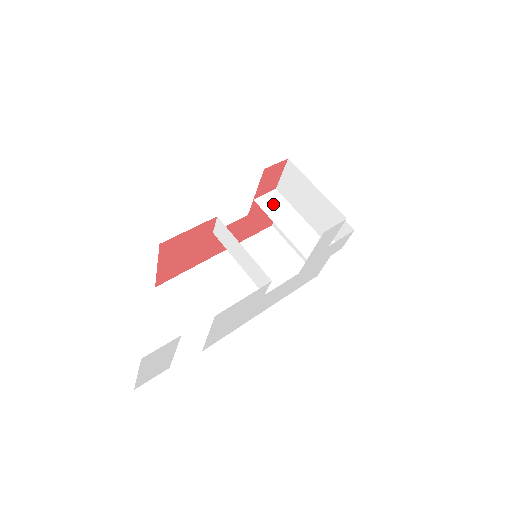
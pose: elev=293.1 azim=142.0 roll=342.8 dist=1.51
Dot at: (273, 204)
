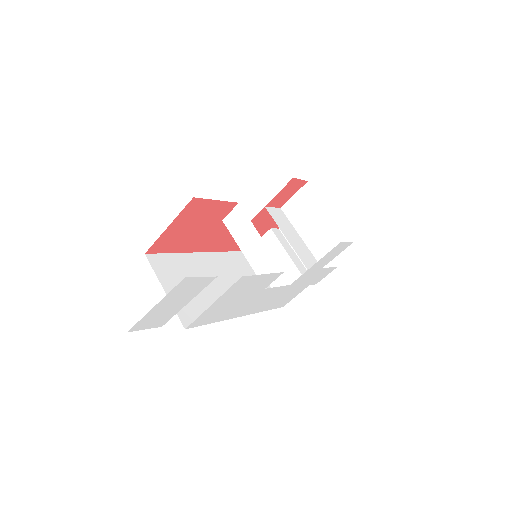
Dot at: (279, 217)
